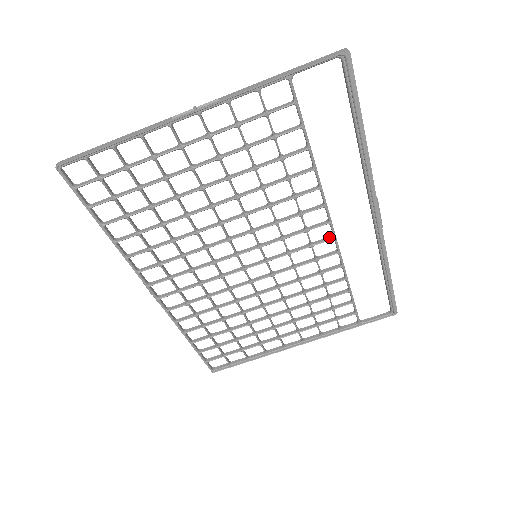
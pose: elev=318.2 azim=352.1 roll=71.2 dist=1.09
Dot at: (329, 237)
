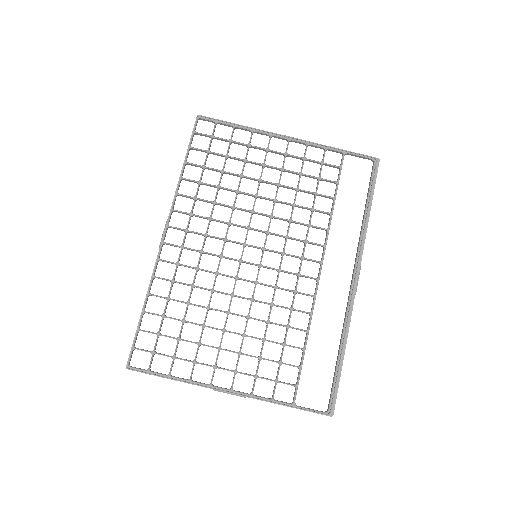
Dot at: (314, 278)
